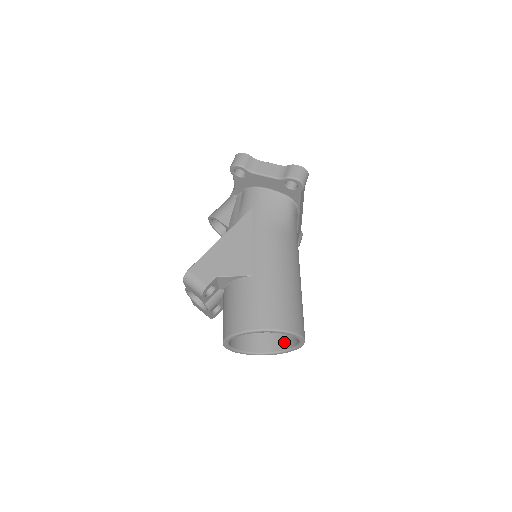
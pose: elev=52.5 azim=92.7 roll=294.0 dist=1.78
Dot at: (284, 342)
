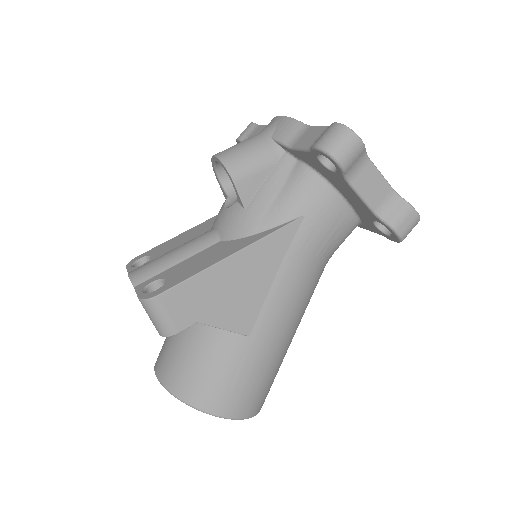
Dot at: occluded
